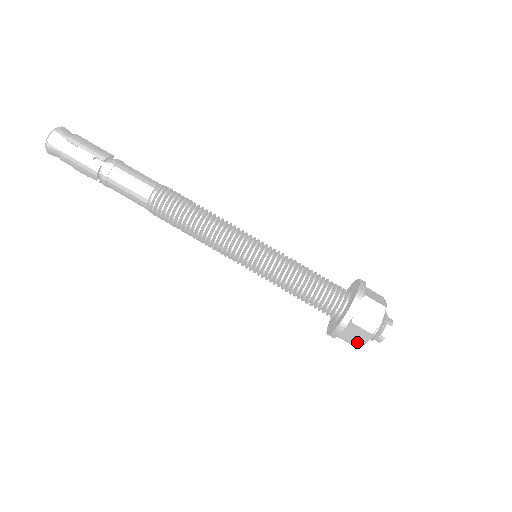
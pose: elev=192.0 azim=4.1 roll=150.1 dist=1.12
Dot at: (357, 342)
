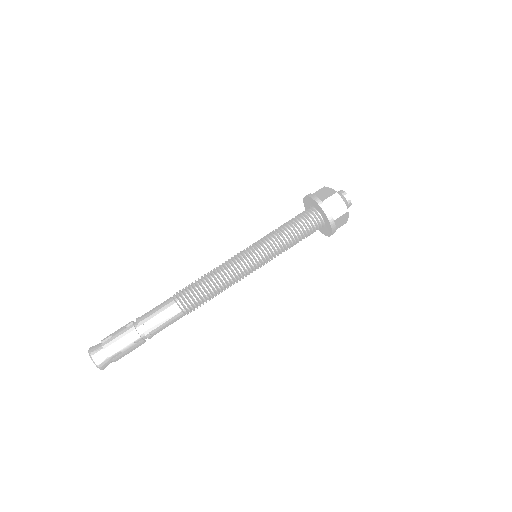
Dot at: (342, 208)
